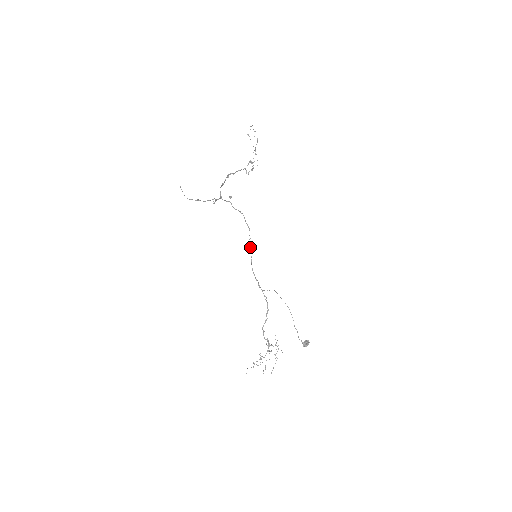
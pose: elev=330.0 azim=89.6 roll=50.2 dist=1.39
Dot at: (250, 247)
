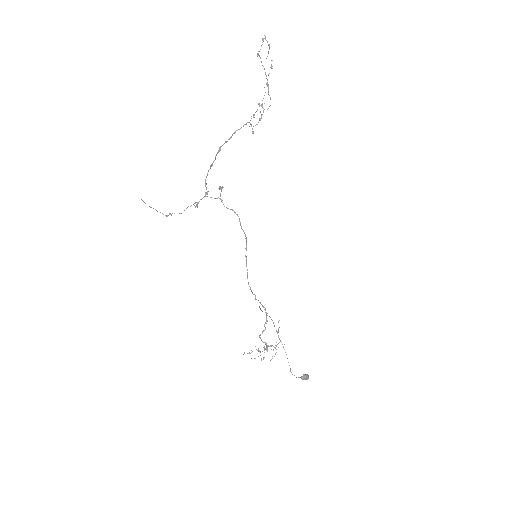
Dot at: (246, 259)
